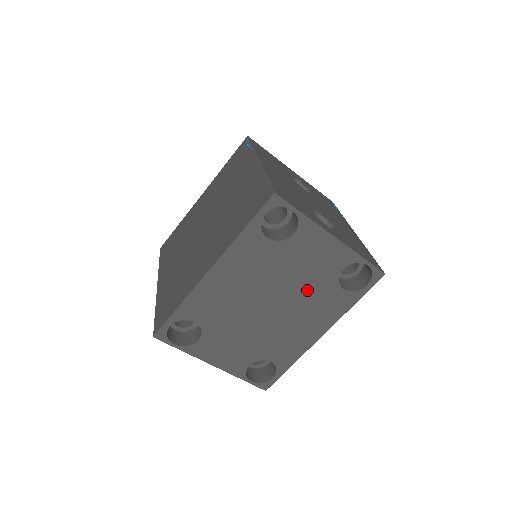
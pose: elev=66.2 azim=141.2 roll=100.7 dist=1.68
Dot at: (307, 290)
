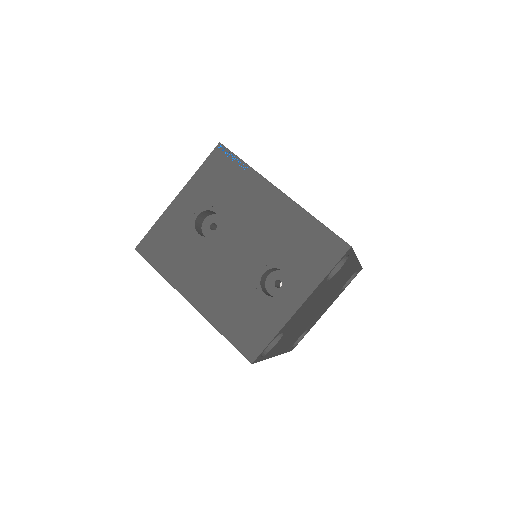
Dot at: (323, 294)
